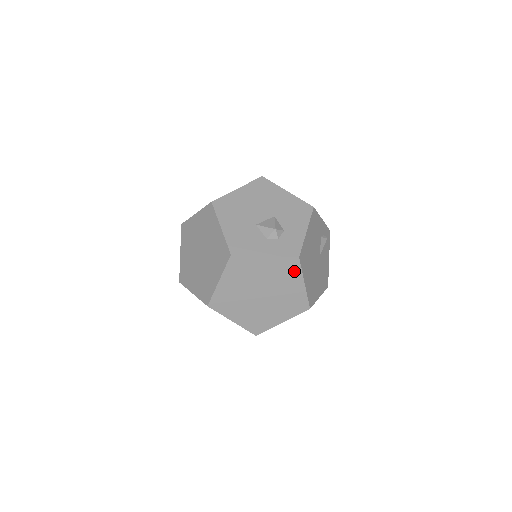
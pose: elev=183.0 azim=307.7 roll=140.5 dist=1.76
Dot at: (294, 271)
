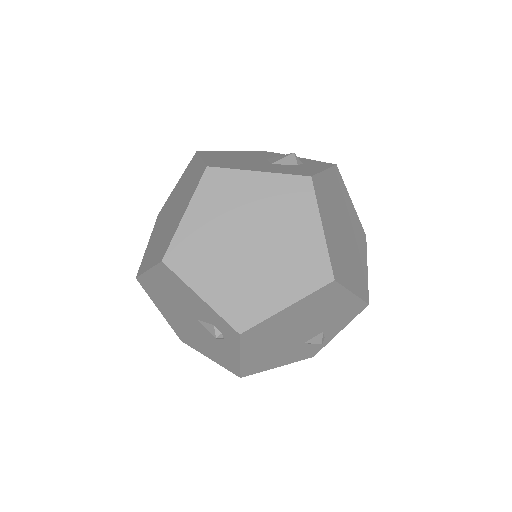
Dot at: (342, 186)
